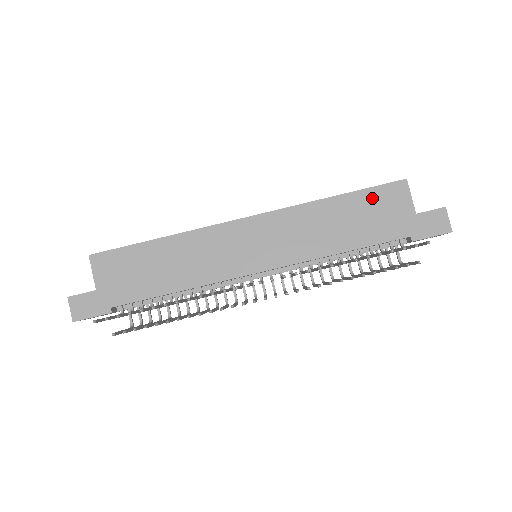
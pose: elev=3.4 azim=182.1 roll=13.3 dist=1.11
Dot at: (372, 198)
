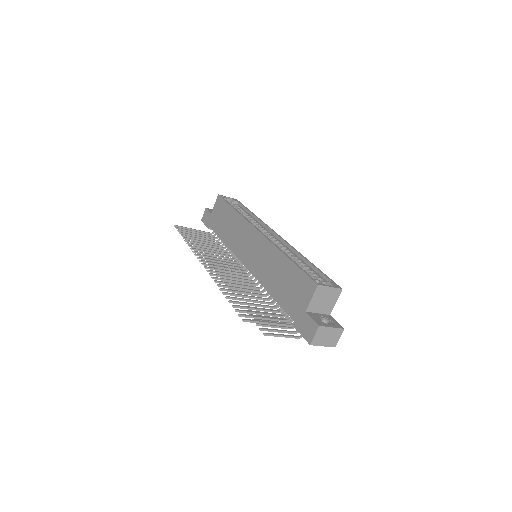
Dot at: (298, 277)
